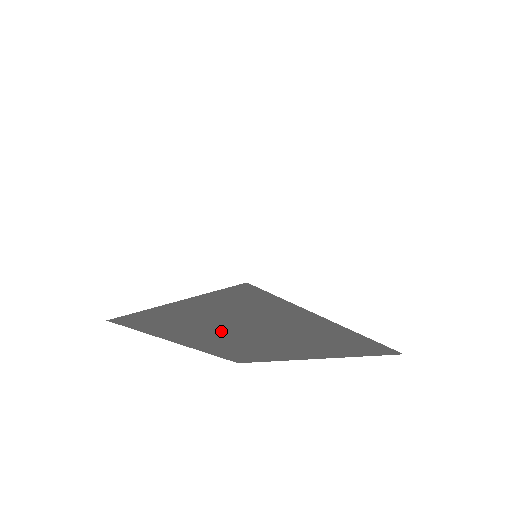
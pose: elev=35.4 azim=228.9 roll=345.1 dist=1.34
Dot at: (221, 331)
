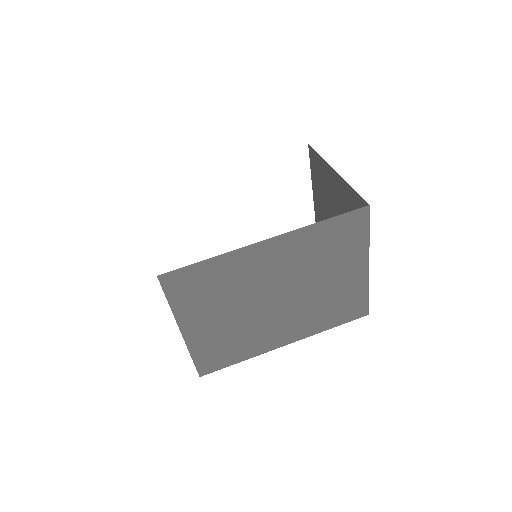
Dot at: (268, 290)
